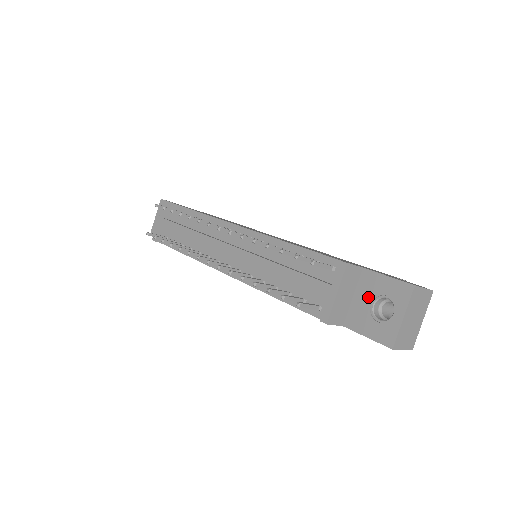
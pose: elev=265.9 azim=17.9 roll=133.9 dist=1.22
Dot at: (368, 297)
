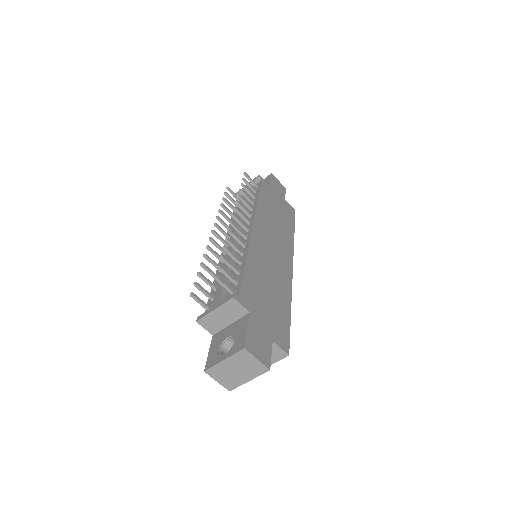
Dot at: (232, 332)
